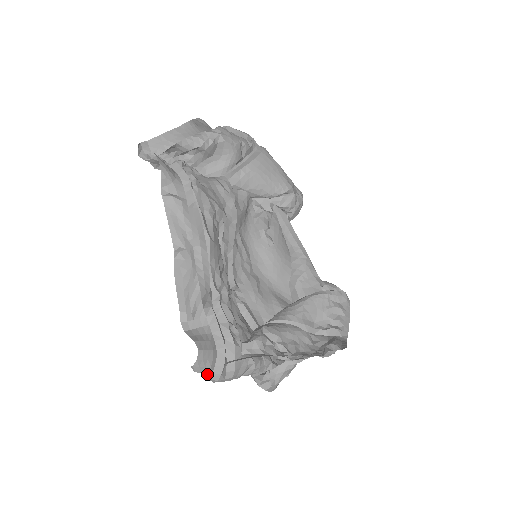
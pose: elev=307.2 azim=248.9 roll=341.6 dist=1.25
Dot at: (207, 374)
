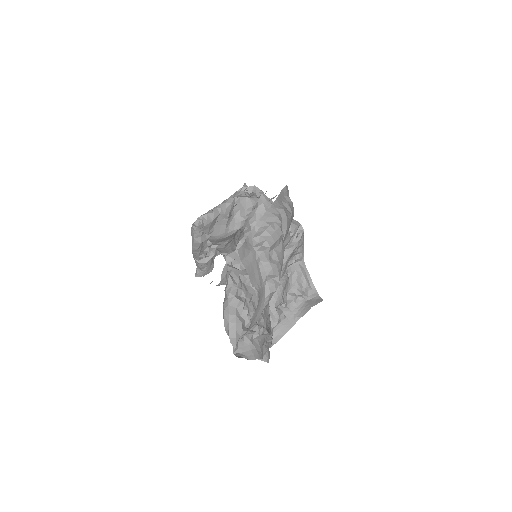
Dot at: occluded
